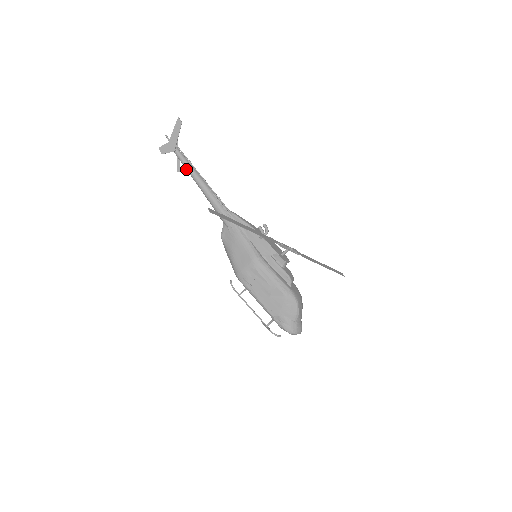
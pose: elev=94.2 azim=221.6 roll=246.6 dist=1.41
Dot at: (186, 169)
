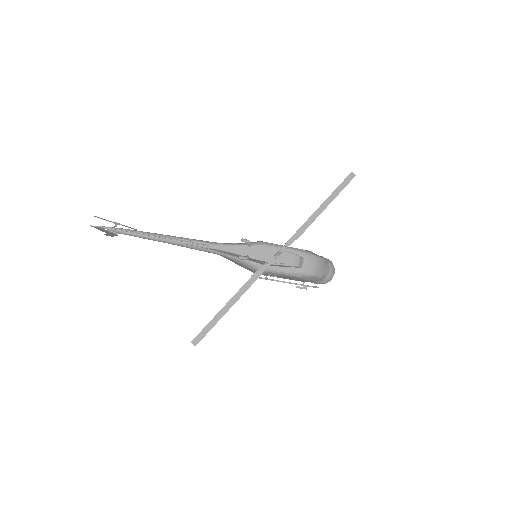
Dot at: (141, 237)
